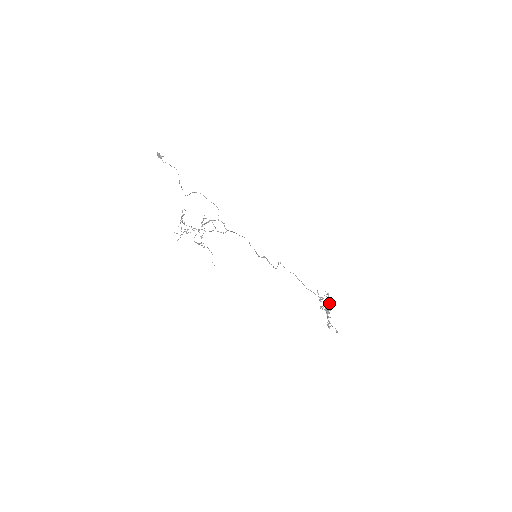
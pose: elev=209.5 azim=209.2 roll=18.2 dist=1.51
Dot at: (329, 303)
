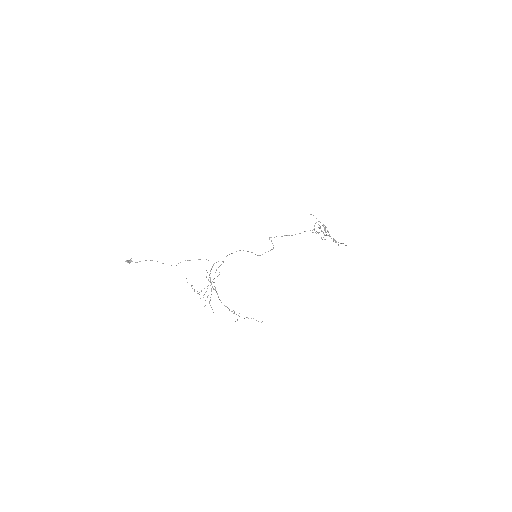
Dot at: (320, 222)
